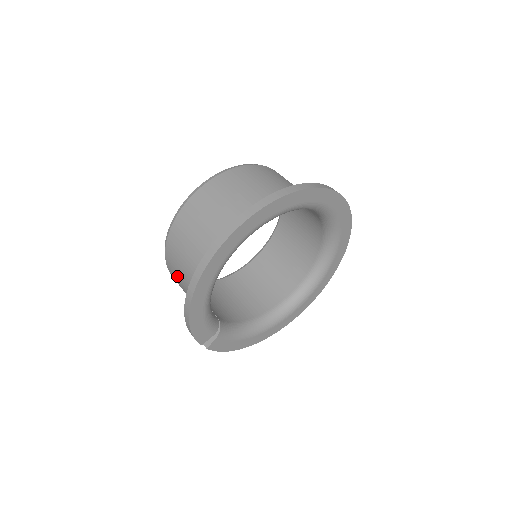
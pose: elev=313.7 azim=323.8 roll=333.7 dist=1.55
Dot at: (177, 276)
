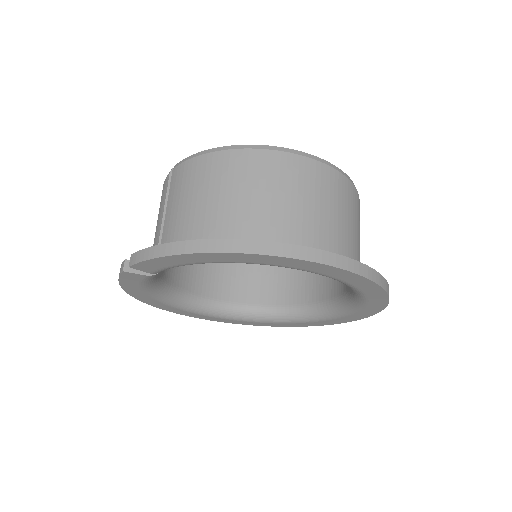
Dot at: (200, 184)
